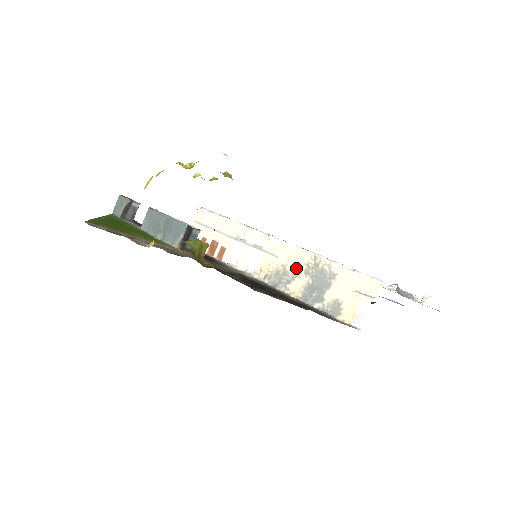
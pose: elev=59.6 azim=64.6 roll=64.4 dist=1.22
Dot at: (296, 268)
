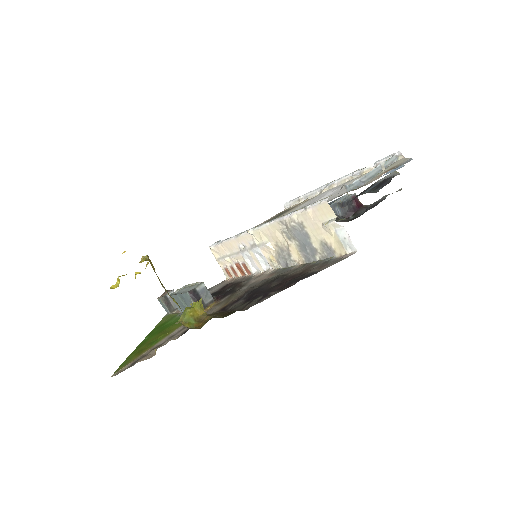
Dot at: (282, 240)
